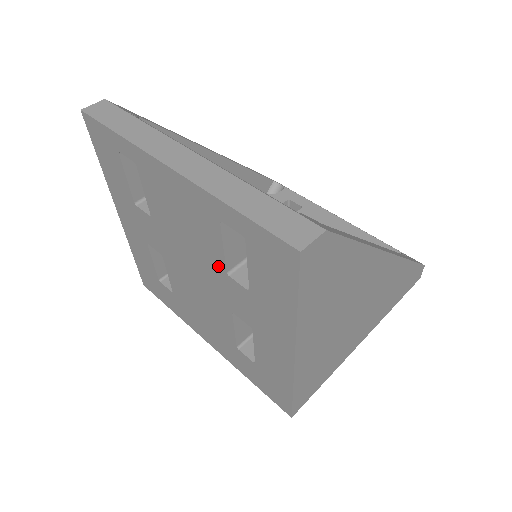
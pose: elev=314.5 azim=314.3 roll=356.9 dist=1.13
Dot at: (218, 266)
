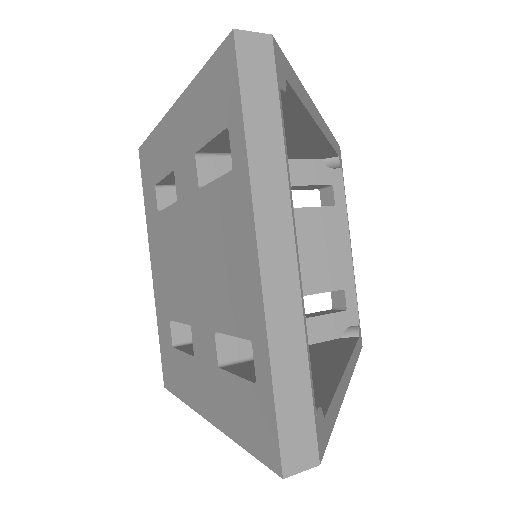
Dot at: (214, 317)
